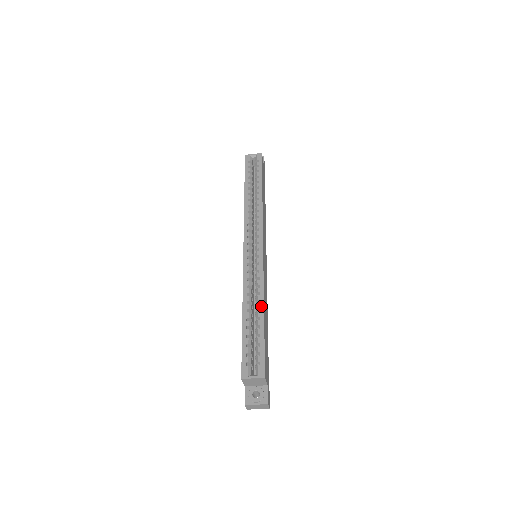
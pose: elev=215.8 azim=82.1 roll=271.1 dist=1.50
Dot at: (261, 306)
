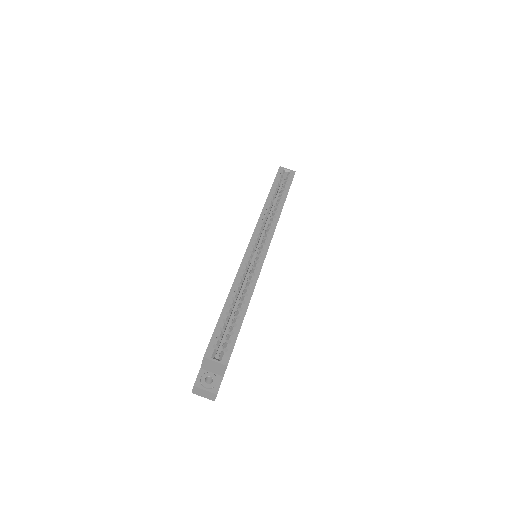
Dot at: (248, 299)
